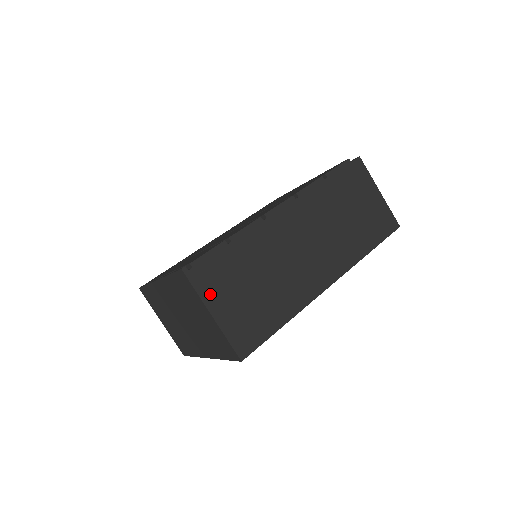
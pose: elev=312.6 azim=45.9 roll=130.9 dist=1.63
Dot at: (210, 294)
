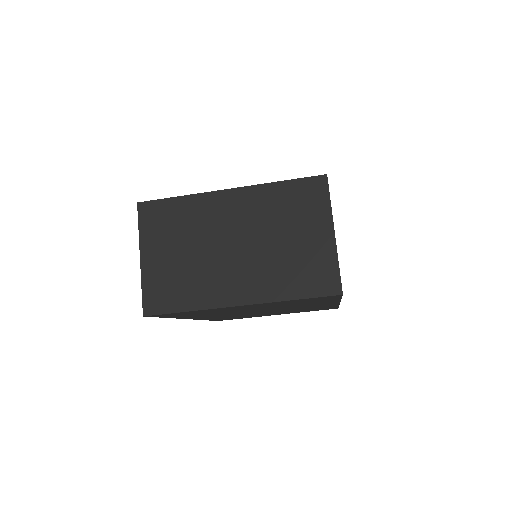
Dot at: occluded
